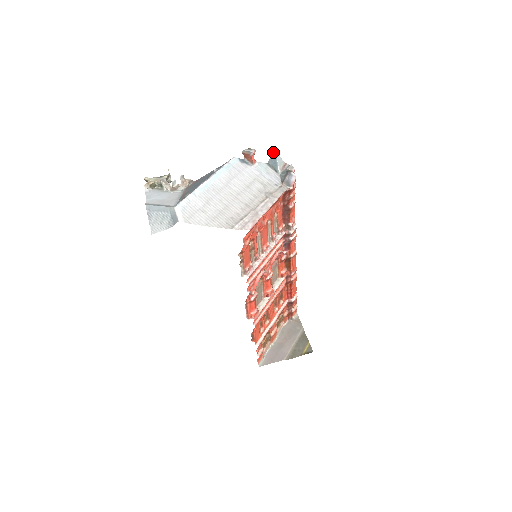
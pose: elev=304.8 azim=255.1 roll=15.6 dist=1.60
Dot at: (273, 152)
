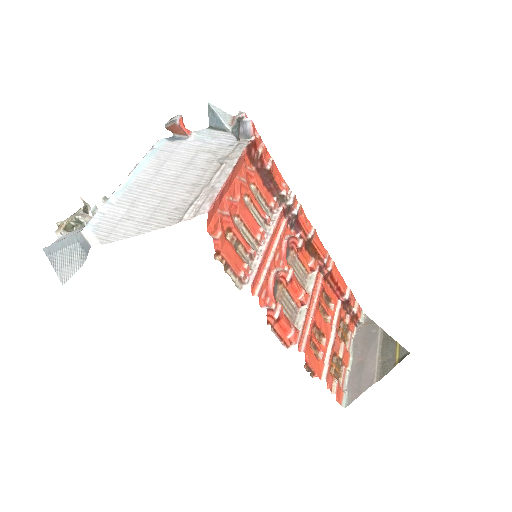
Dot at: (208, 108)
